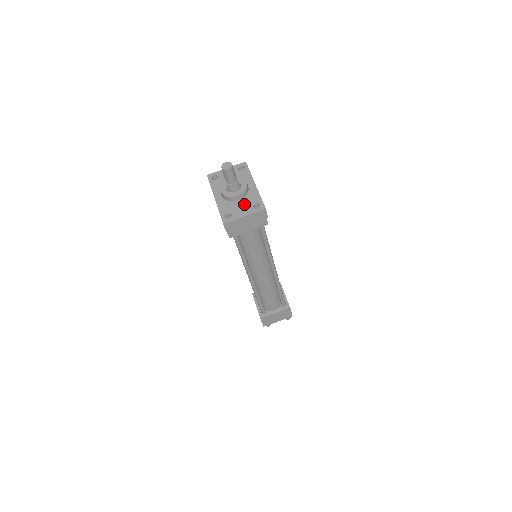
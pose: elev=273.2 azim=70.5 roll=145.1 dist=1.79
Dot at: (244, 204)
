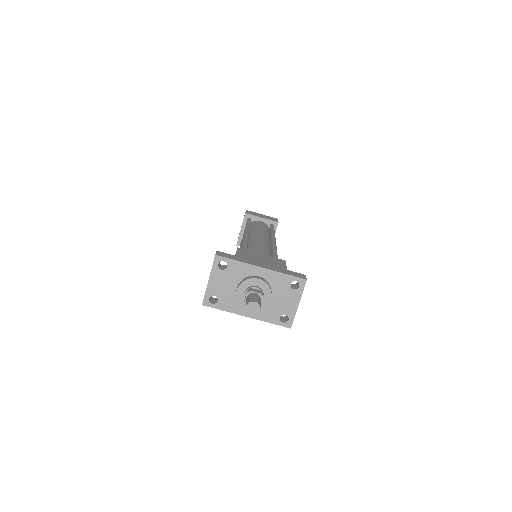
Dot at: (281, 295)
